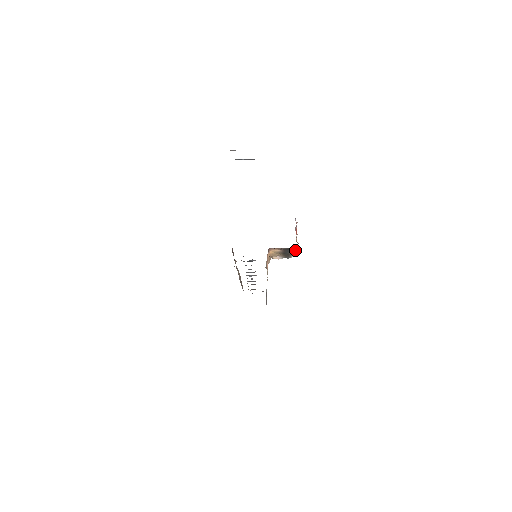
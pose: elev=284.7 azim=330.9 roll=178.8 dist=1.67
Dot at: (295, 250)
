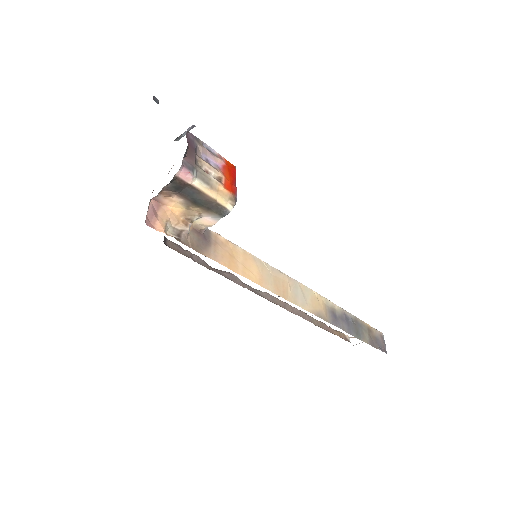
Dot at: (218, 192)
